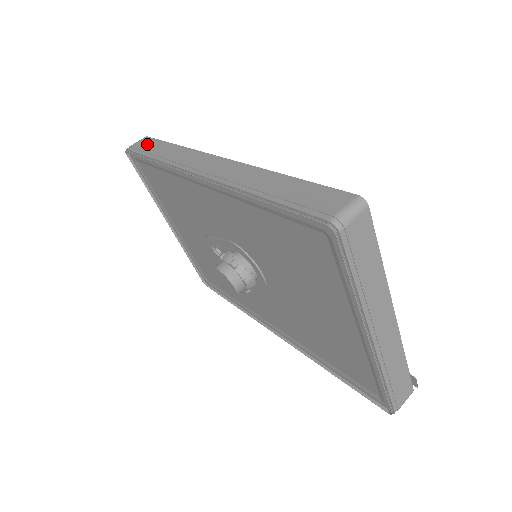
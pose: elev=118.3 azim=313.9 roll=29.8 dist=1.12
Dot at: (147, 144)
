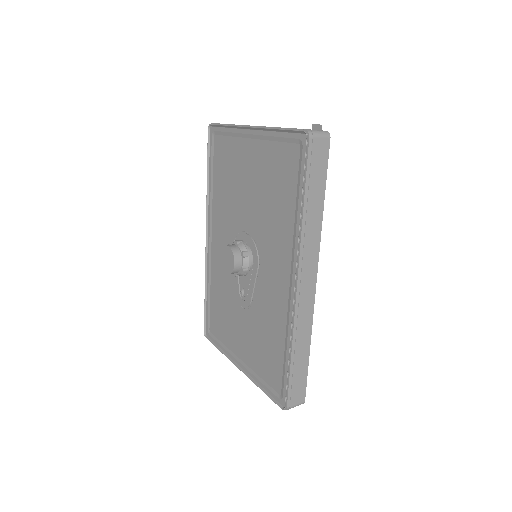
Dot at: occluded
